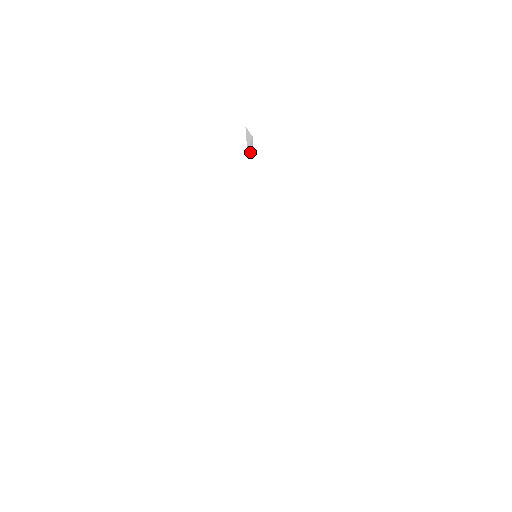
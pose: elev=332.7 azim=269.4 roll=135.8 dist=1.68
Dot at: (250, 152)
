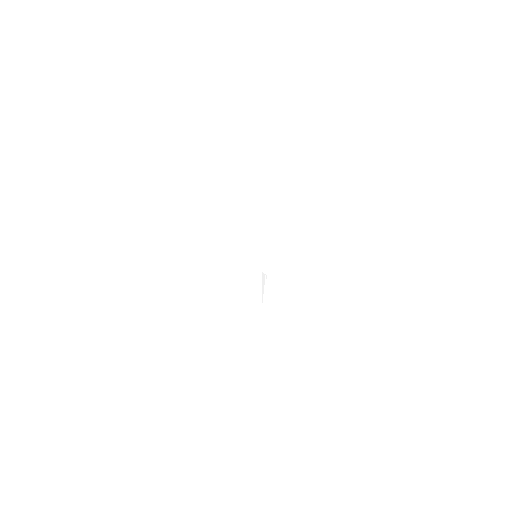
Dot at: (264, 301)
